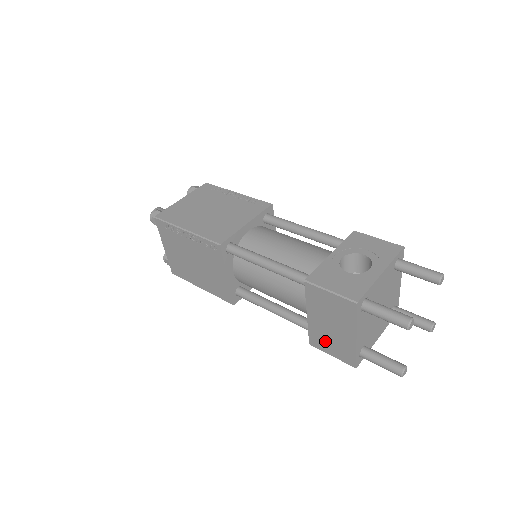
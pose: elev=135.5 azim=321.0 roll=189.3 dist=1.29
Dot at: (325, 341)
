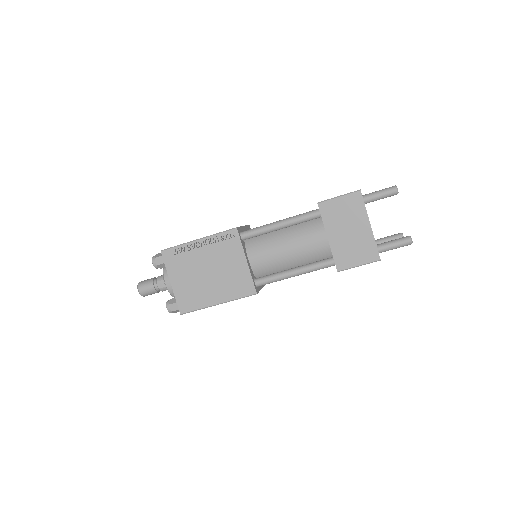
Dot at: (349, 253)
